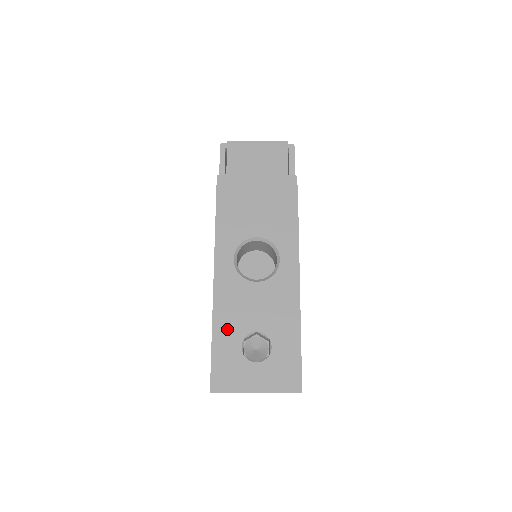
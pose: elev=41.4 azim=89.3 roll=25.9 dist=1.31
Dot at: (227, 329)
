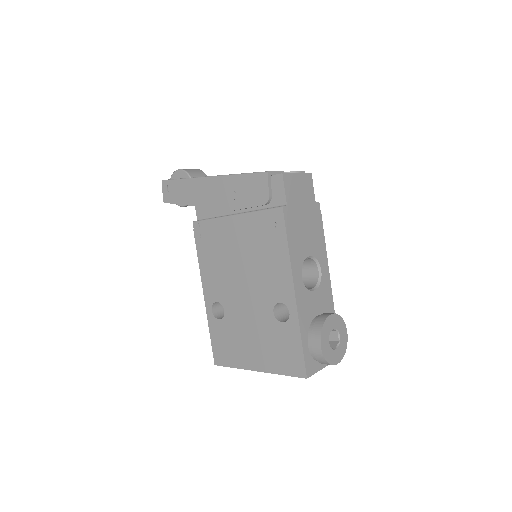
Dot at: (322, 333)
